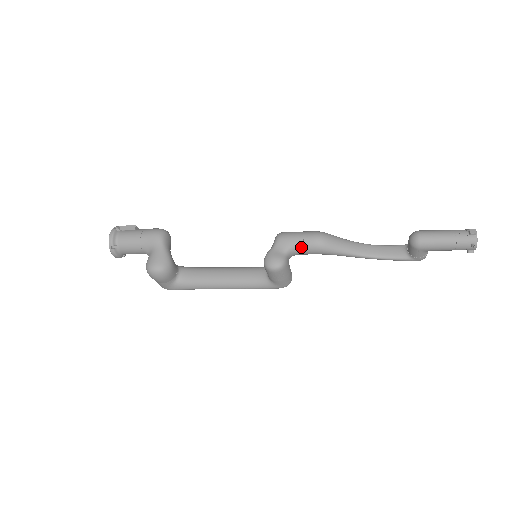
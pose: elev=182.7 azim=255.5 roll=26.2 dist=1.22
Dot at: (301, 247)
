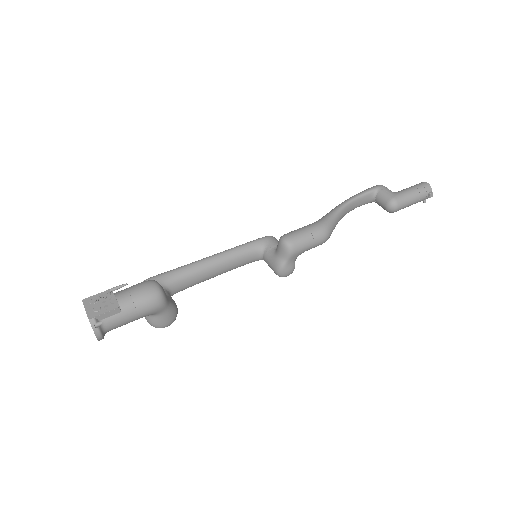
Dot at: occluded
